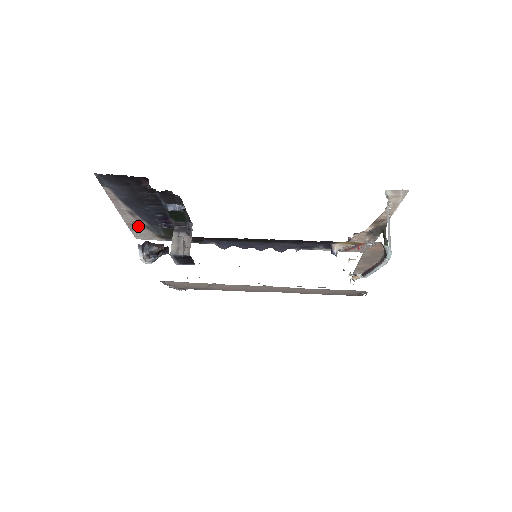
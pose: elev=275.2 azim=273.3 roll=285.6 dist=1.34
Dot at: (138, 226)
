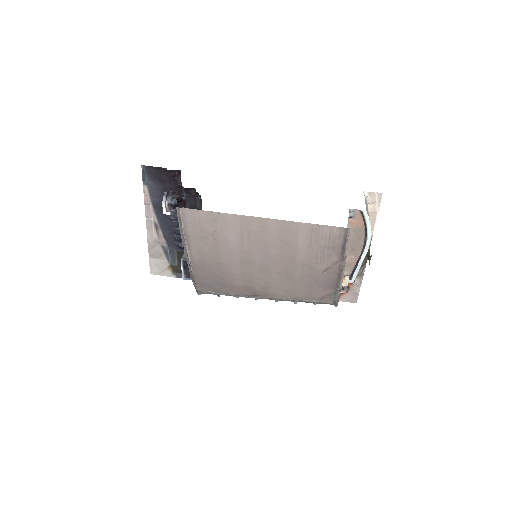
Dot at: (157, 249)
